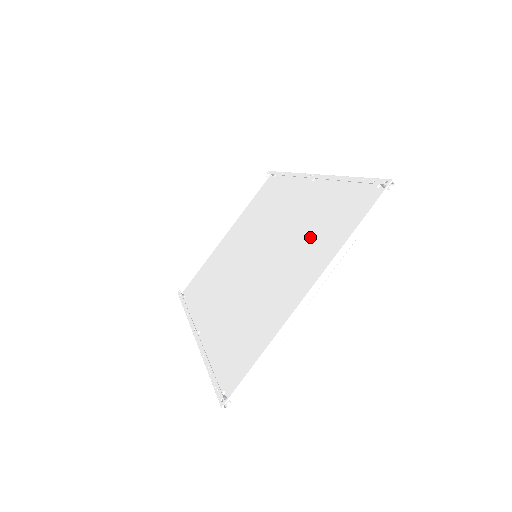
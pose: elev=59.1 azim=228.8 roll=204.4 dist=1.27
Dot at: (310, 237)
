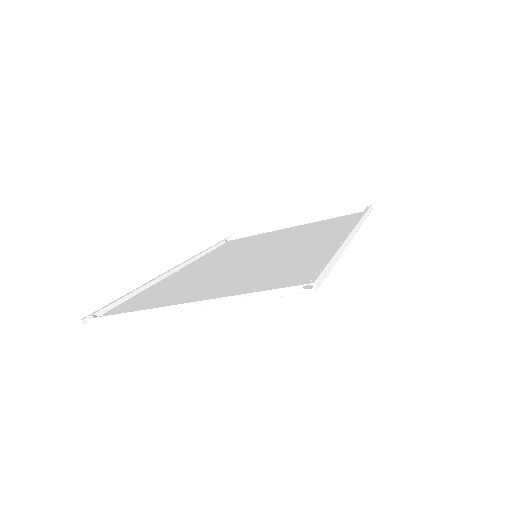
Dot at: (265, 274)
